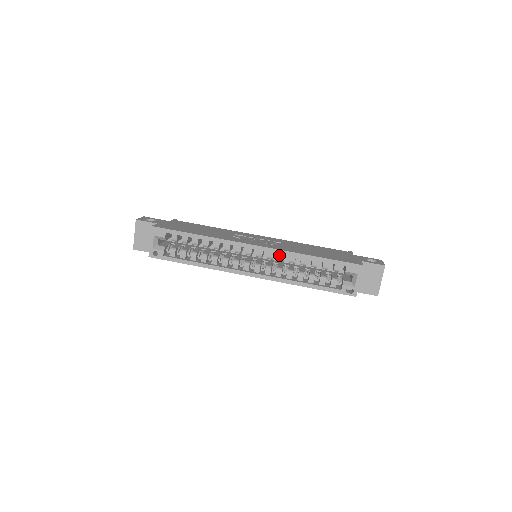
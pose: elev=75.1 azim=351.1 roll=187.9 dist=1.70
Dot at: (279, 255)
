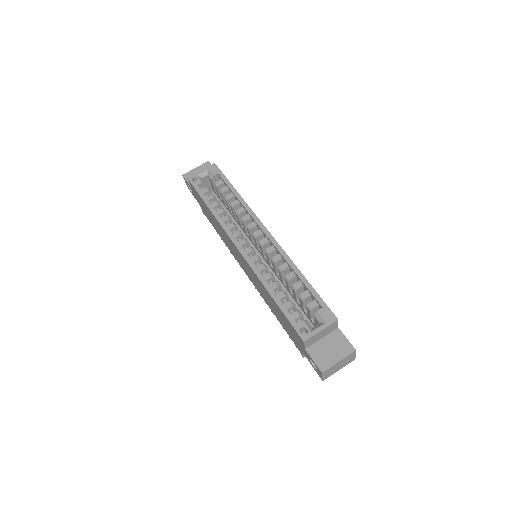
Dot at: (277, 255)
